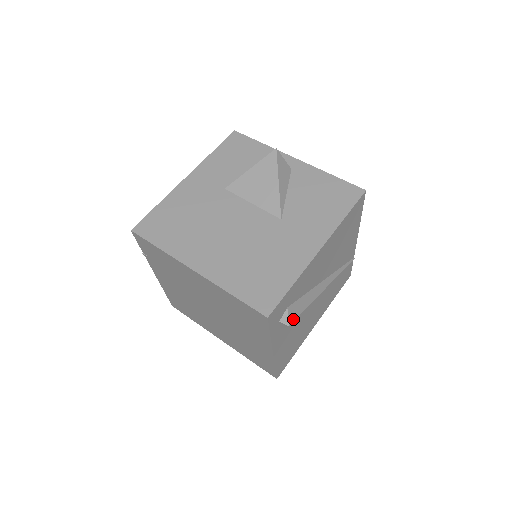
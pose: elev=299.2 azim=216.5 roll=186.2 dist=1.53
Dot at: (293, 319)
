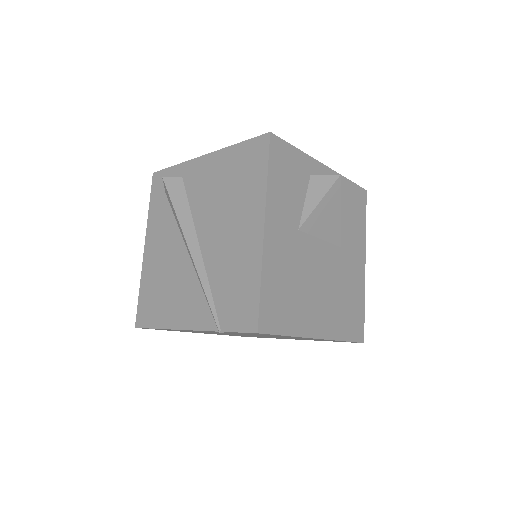
Dot at: occluded
